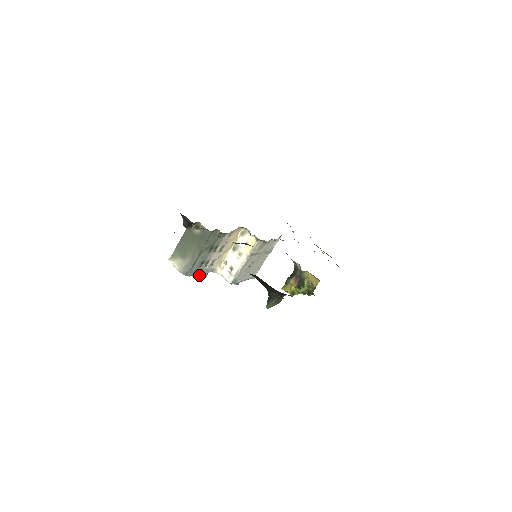
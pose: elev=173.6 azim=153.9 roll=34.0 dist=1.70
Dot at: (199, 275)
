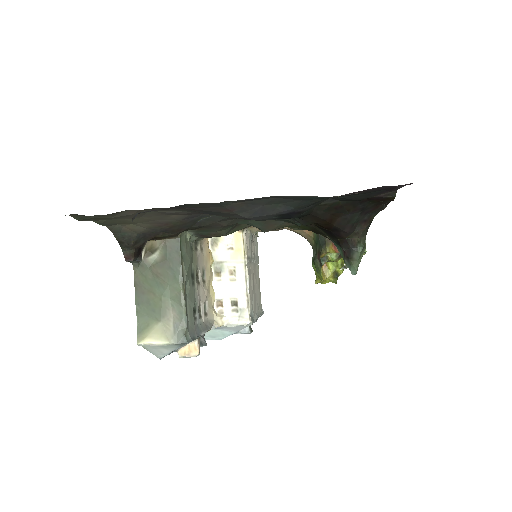
Dot at: (198, 344)
